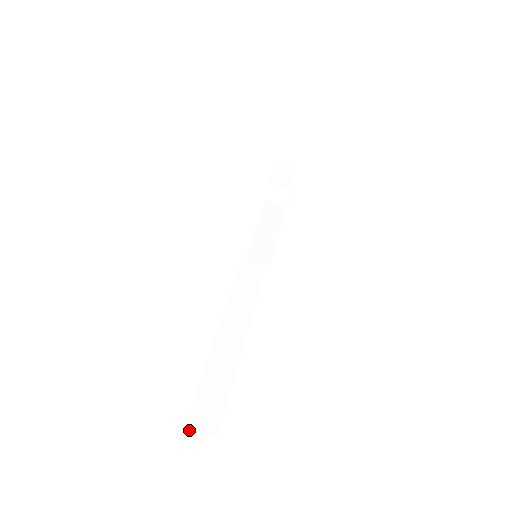
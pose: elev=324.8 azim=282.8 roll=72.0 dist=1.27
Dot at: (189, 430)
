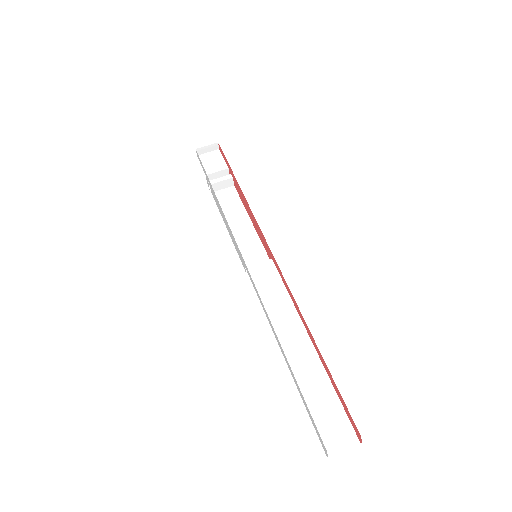
Dot at: (332, 454)
